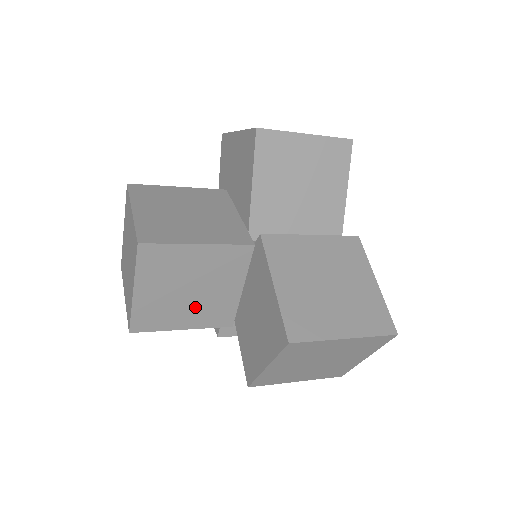
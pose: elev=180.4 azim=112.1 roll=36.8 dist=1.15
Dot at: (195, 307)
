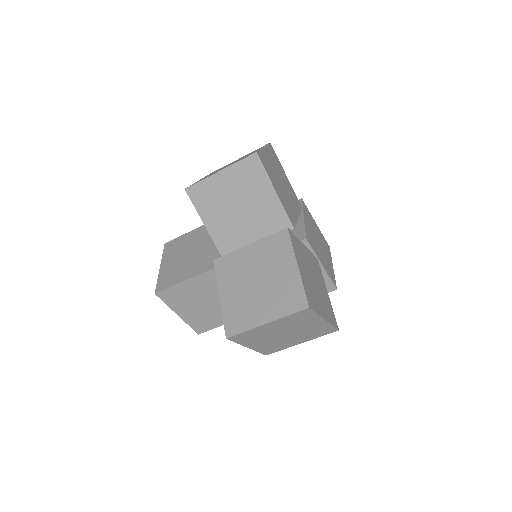
Dot at: occluded
